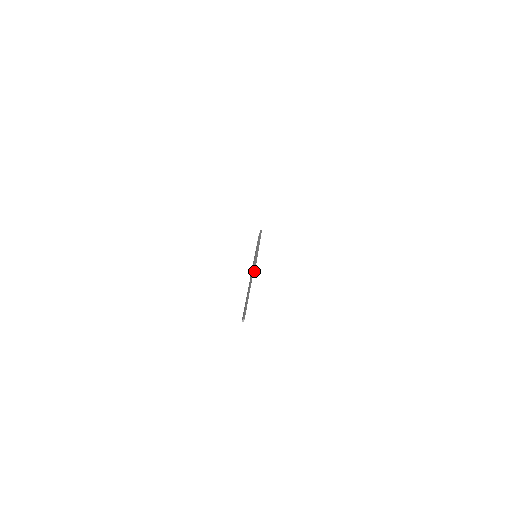
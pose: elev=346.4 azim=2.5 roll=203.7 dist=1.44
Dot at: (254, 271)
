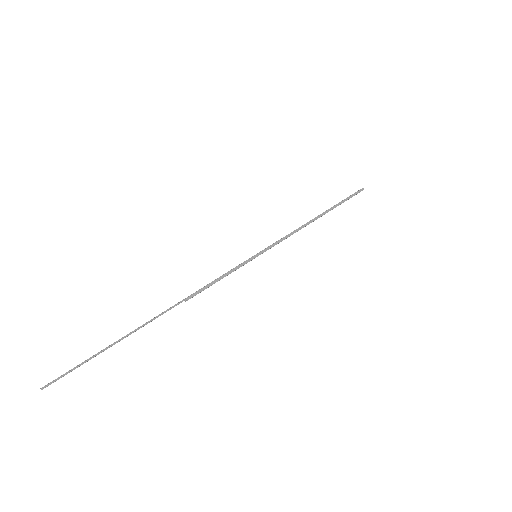
Dot at: (190, 297)
